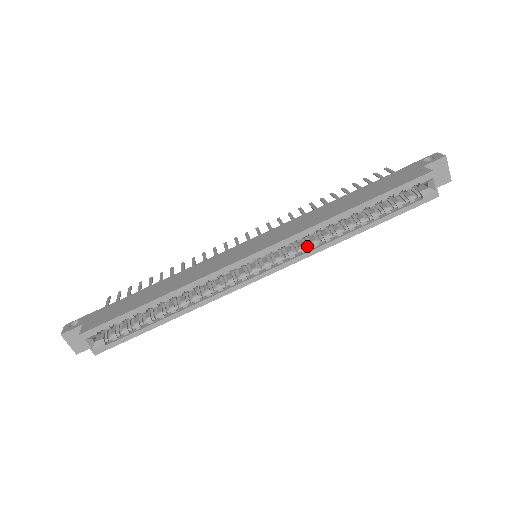
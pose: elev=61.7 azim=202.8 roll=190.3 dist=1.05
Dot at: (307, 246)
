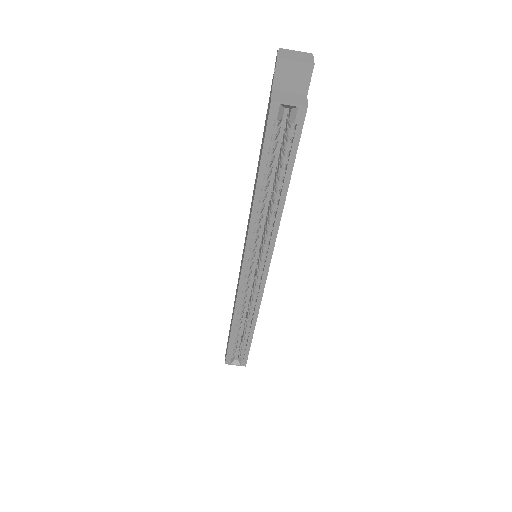
Dot at: (267, 234)
